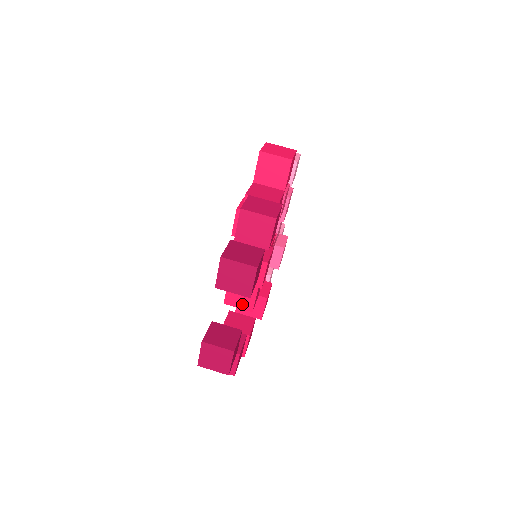
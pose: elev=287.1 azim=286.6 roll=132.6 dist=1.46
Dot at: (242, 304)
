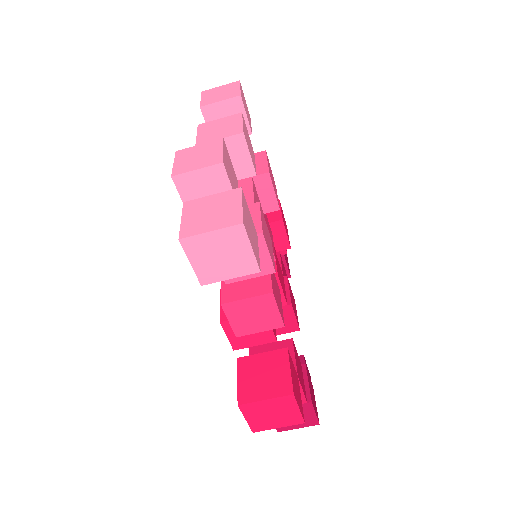
Dot at: occluded
